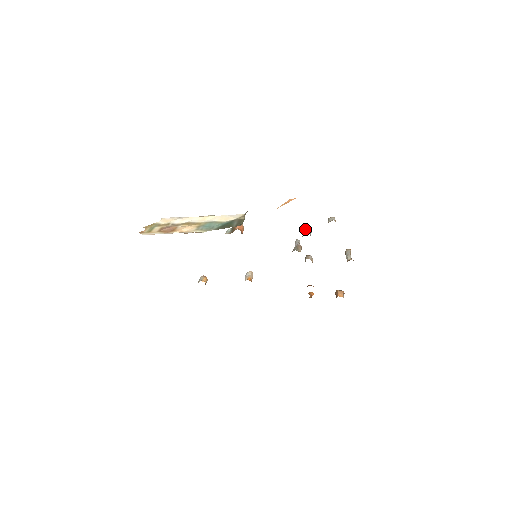
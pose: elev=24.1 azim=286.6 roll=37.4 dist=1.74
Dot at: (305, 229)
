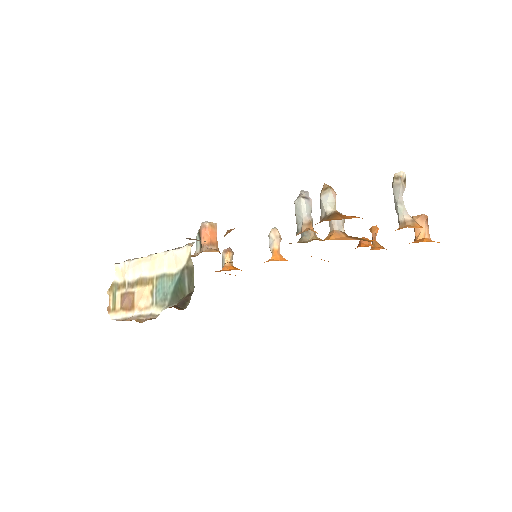
Dot at: (296, 208)
